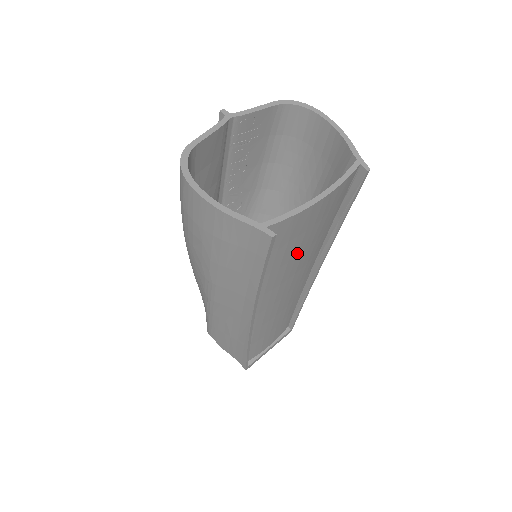
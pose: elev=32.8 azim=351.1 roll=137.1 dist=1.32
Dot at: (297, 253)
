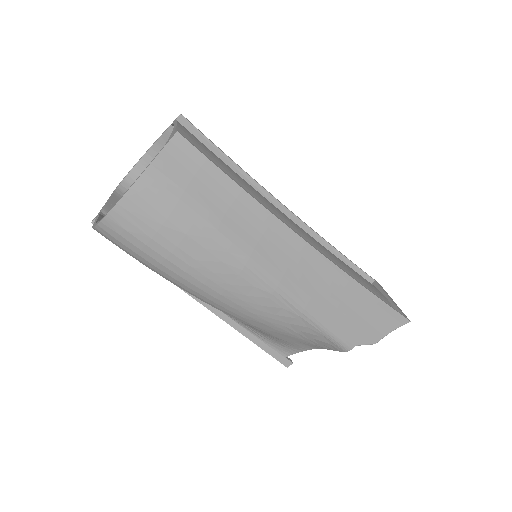
Dot at: (239, 180)
